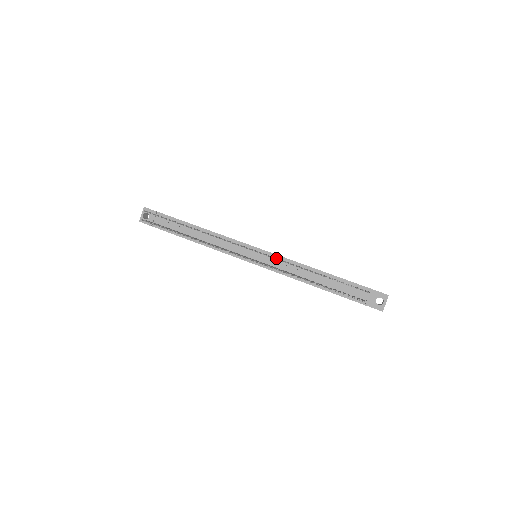
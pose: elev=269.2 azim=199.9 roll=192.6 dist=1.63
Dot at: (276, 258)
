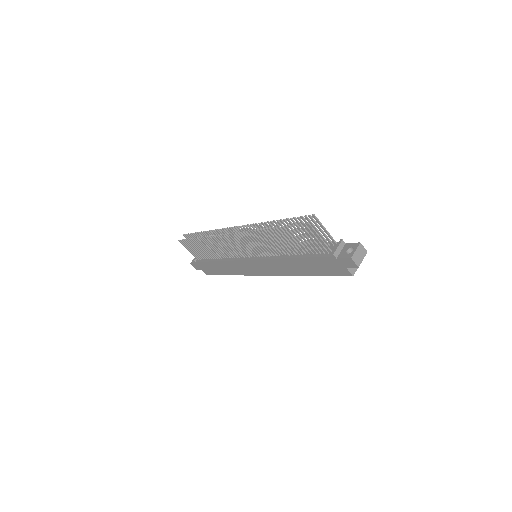
Dot at: (250, 224)
